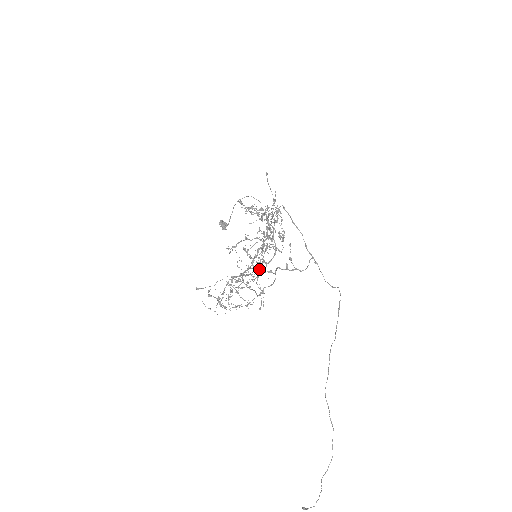
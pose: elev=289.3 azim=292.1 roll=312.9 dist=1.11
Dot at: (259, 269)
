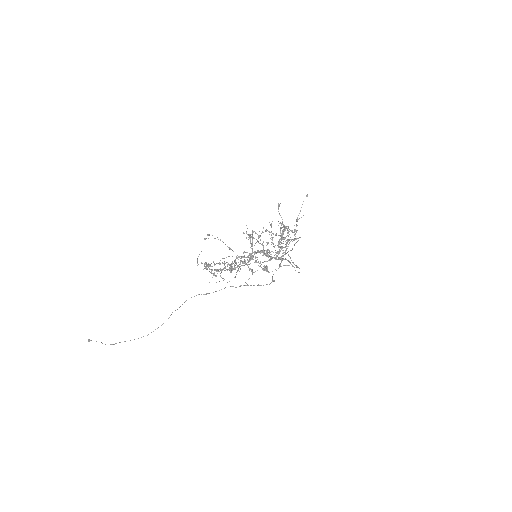
Dot at: occluded
